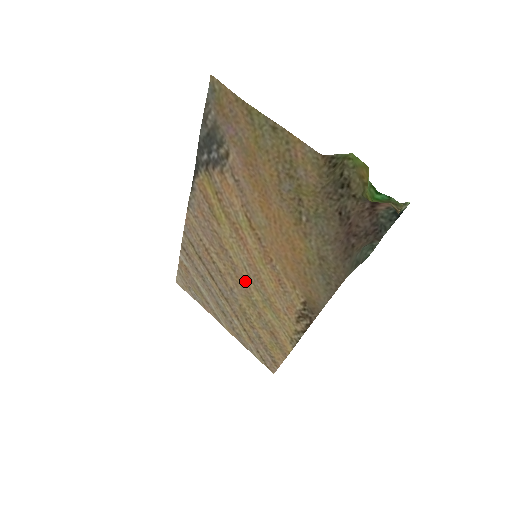
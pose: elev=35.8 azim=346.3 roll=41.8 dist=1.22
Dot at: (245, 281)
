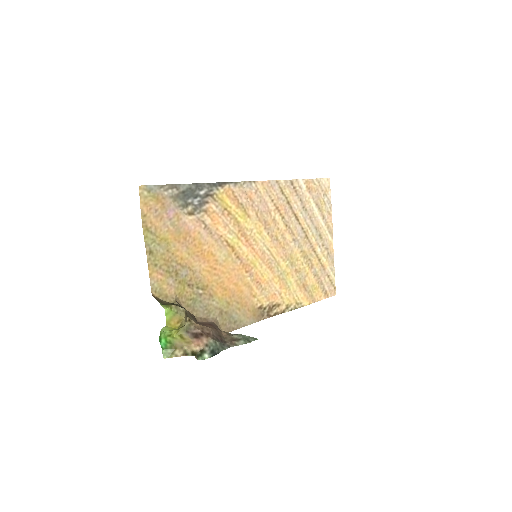
Dot at: (278, 252)
